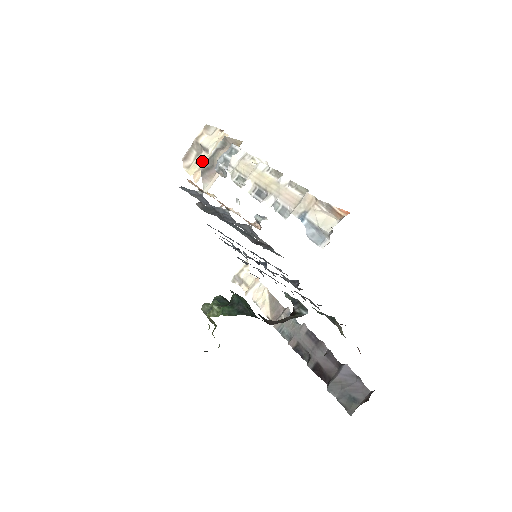
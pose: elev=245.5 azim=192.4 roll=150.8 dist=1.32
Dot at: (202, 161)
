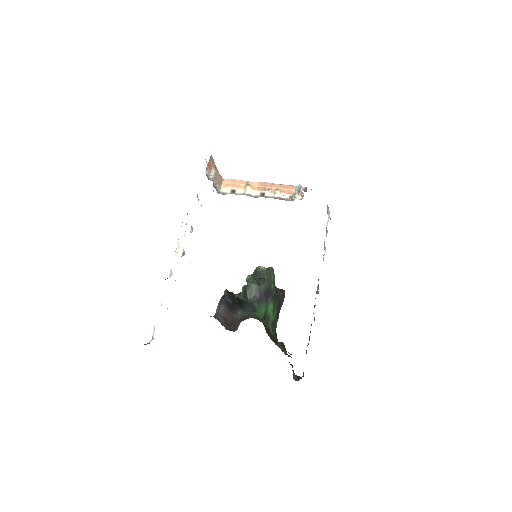
Dot at: occluded
